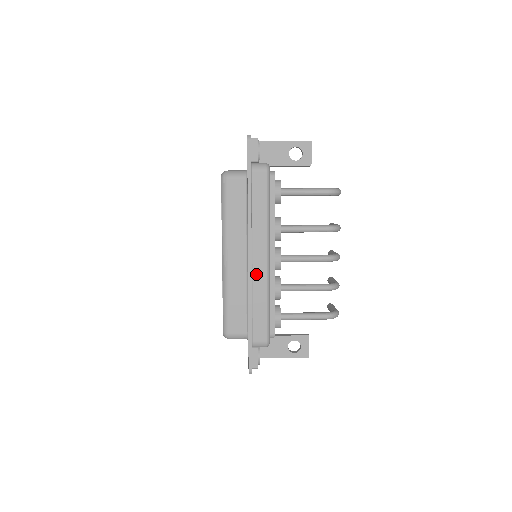
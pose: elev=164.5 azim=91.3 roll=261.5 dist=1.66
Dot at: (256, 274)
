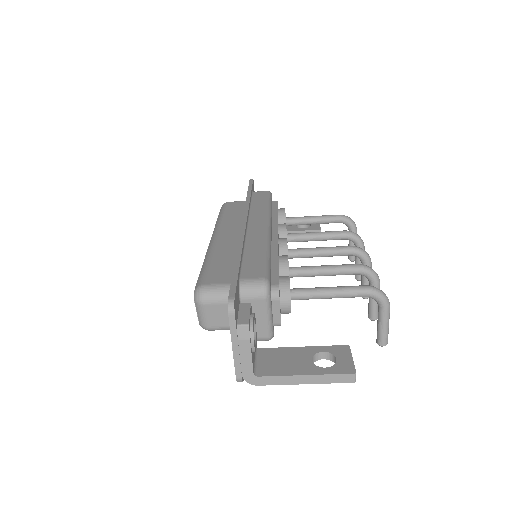
Dot at: (252, 233)
